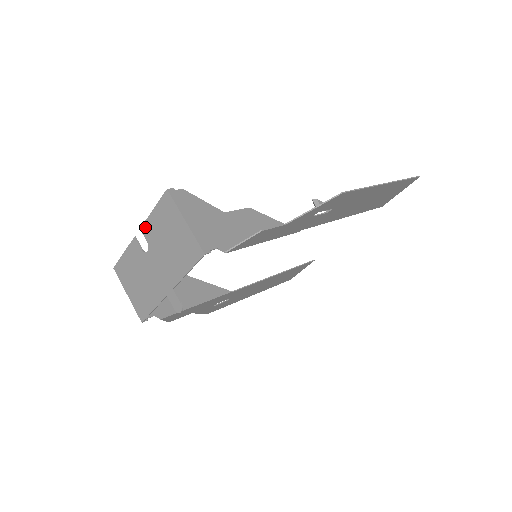
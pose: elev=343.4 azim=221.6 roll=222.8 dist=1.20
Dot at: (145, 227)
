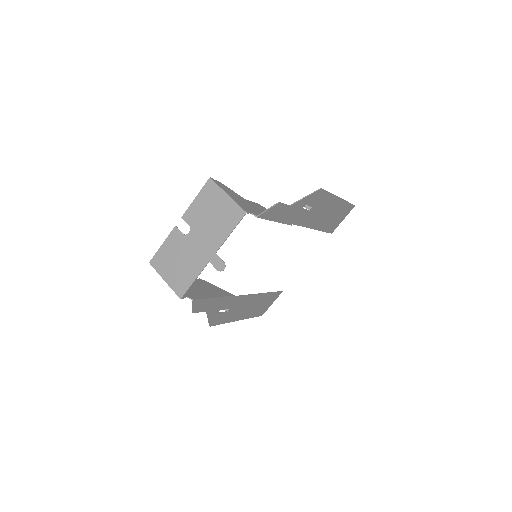
Dot at: (187, 214)
